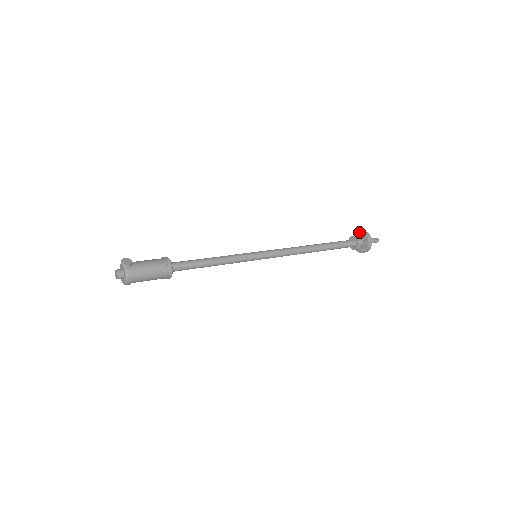
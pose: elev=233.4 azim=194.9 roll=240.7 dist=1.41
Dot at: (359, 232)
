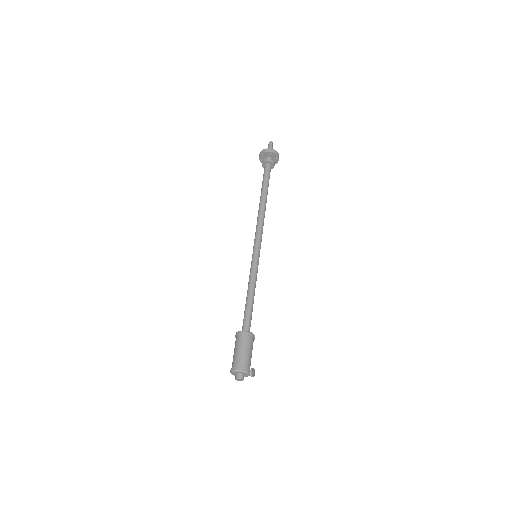
Dot at: (274, 154)
